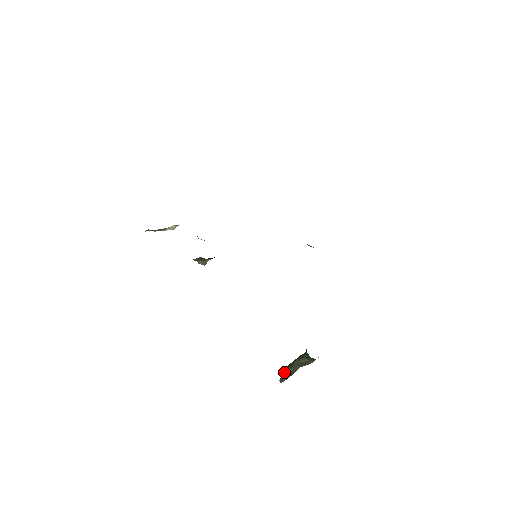
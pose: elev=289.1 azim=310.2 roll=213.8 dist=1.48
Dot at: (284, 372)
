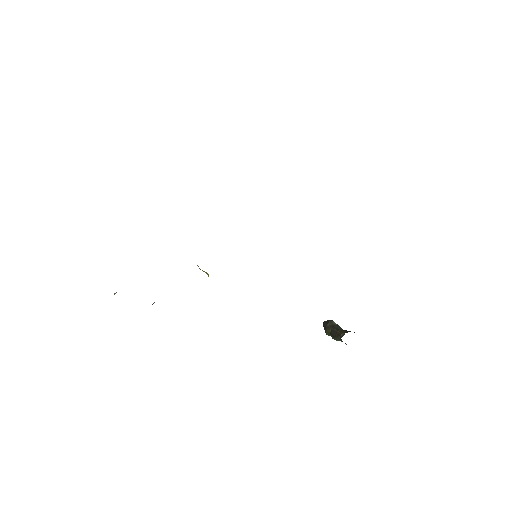
Dot at: occluded
